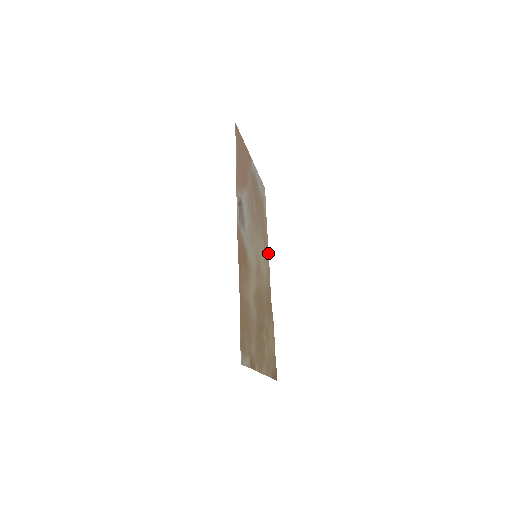
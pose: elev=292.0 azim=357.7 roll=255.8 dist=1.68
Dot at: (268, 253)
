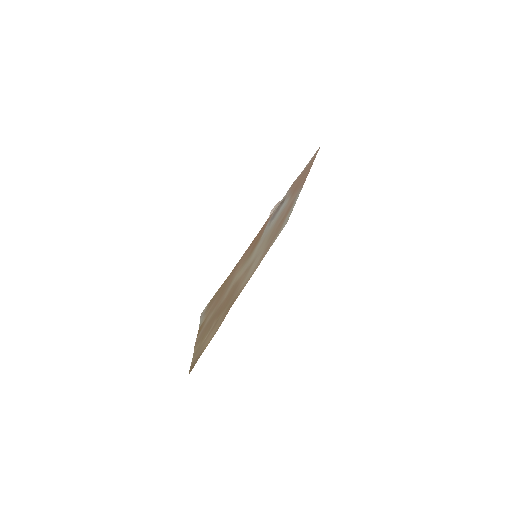
Dot at: (255, 270)
